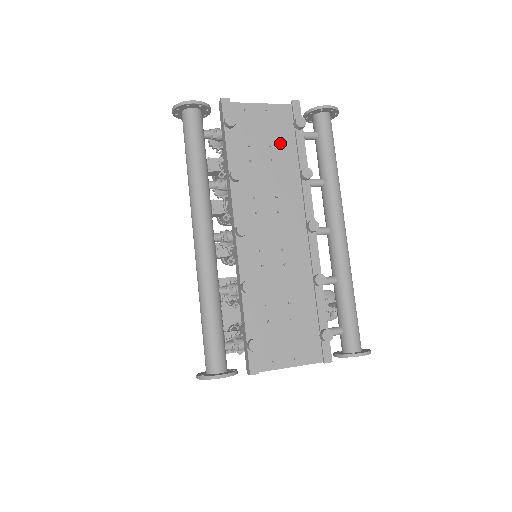
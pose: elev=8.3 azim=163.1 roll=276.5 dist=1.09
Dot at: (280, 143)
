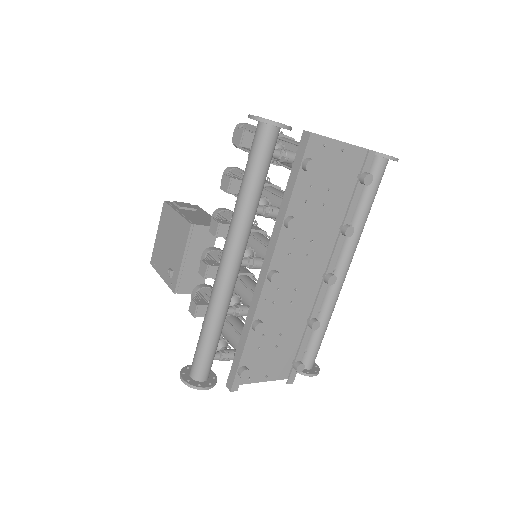
Dot at: (338, 188)
